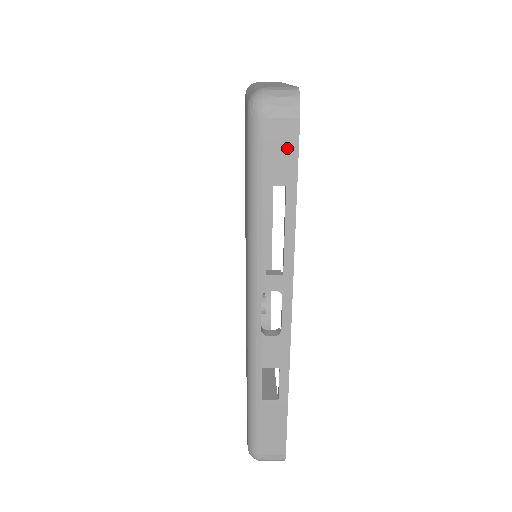
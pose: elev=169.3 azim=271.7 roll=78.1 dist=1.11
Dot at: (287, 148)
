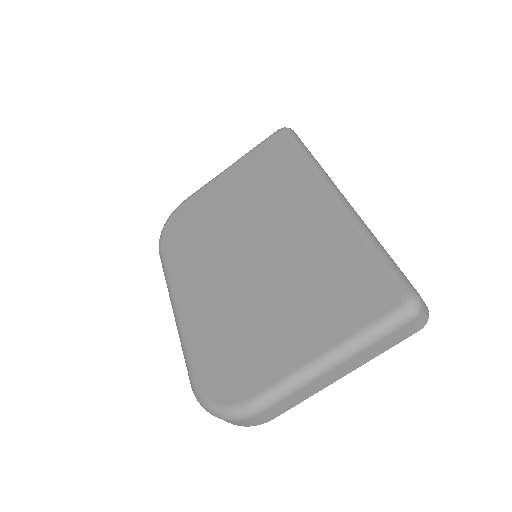
Dot at: occluded
